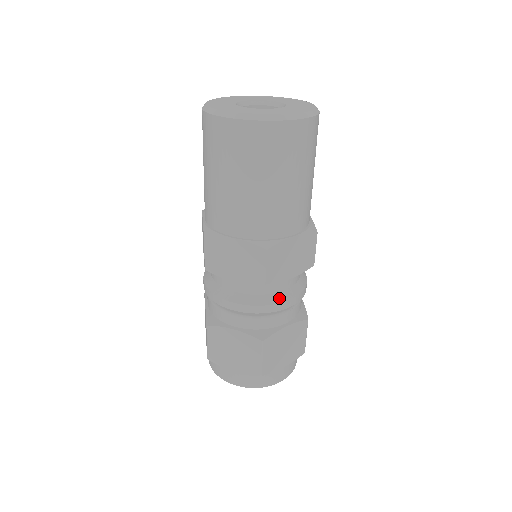
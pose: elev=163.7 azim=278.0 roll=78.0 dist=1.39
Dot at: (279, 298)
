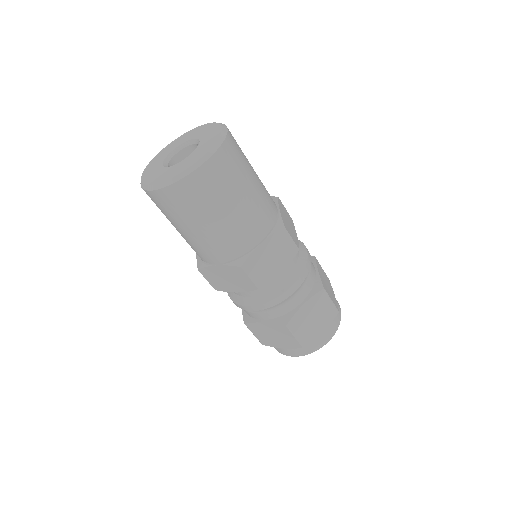
Dot at: (303, 255)
